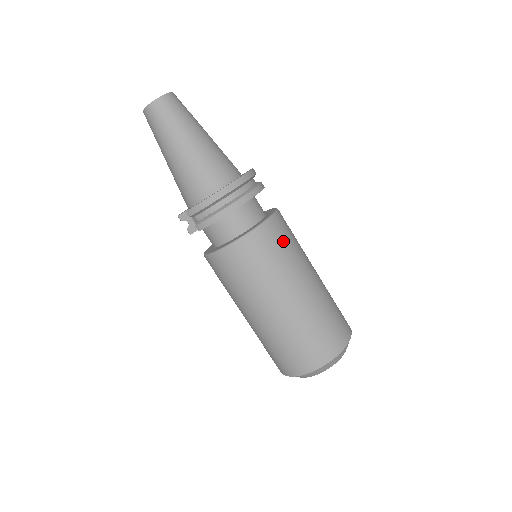
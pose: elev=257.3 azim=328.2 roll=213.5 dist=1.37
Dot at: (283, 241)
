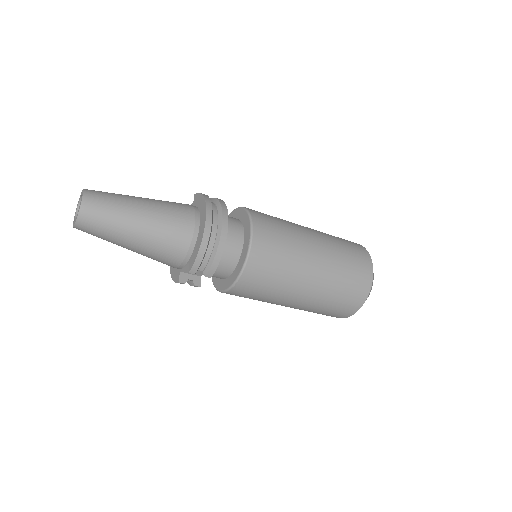
Dot at: (274, 226)
